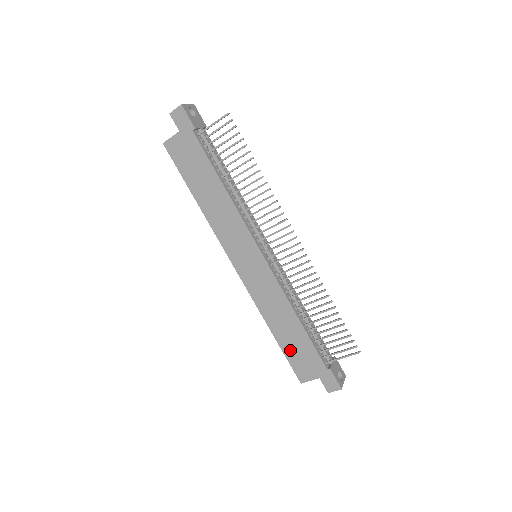
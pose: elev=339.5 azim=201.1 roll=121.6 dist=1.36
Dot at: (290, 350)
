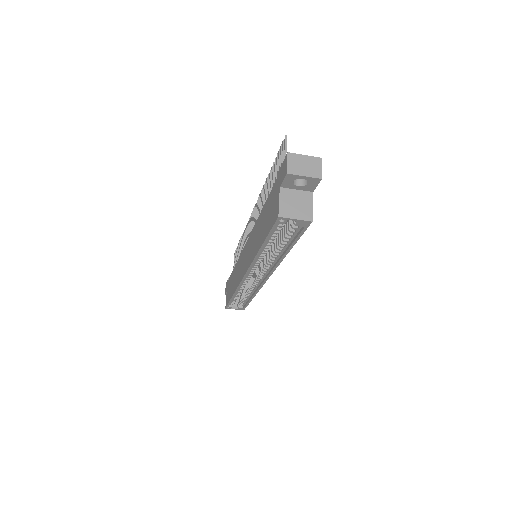
Dot at: (267, 227)
